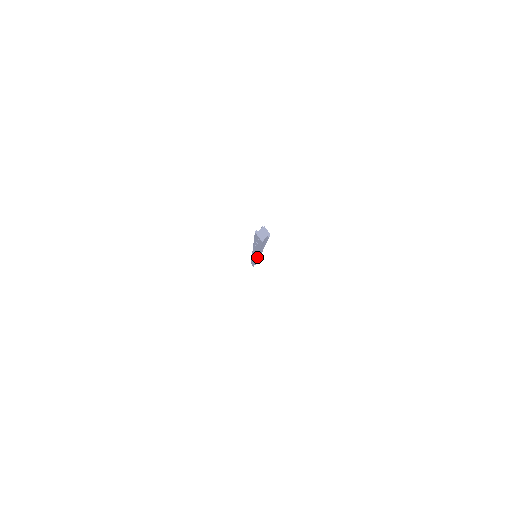
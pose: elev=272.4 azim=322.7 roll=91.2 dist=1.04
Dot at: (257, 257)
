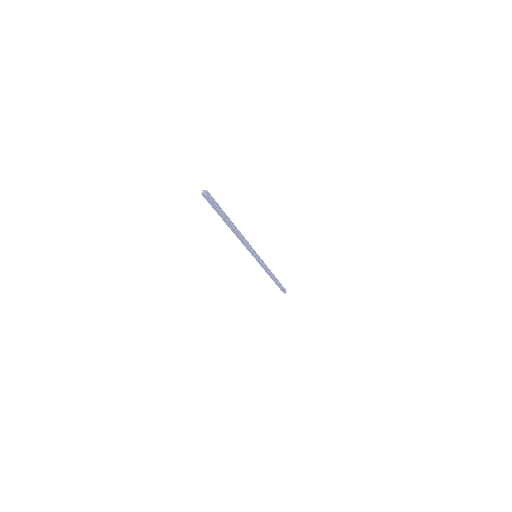
Dot at: (249, 247)
